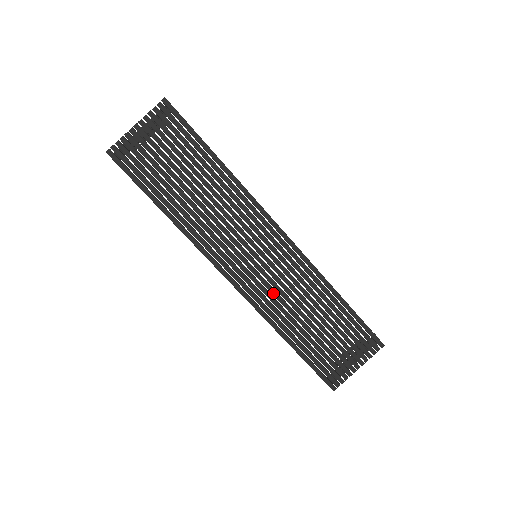
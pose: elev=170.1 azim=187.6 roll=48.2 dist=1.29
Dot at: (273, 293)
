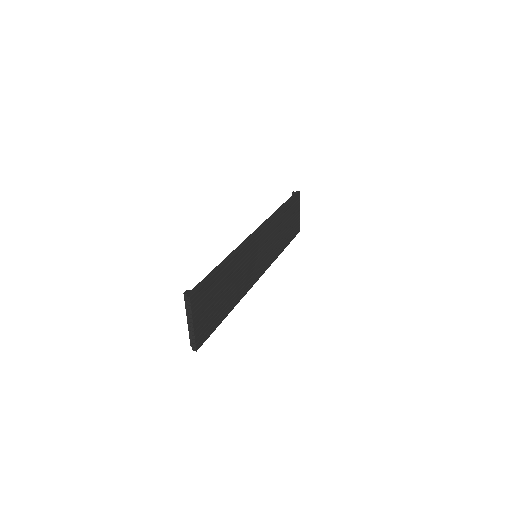
Dot at: (270, 252)
